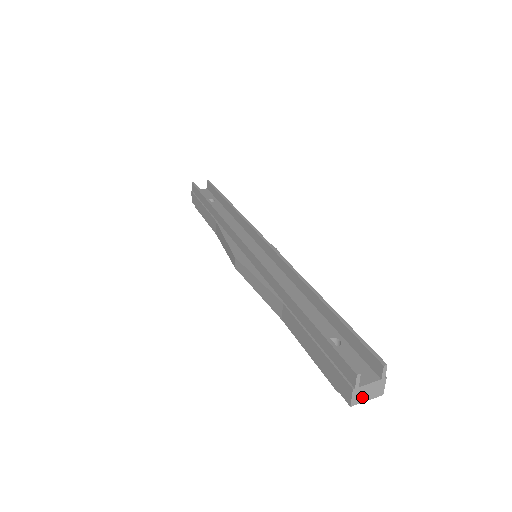
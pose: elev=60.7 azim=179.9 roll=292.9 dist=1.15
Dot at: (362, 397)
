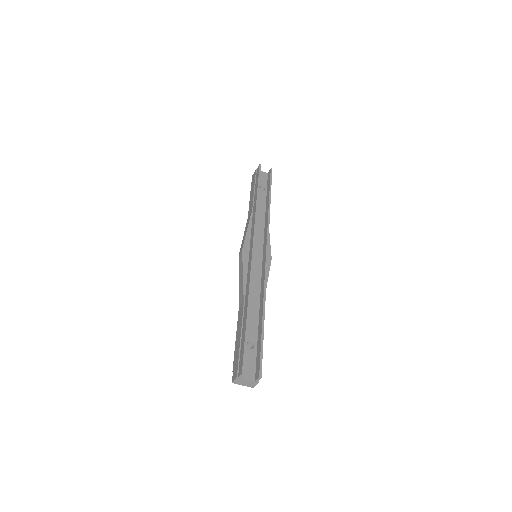
Dot at: (240, 383)
